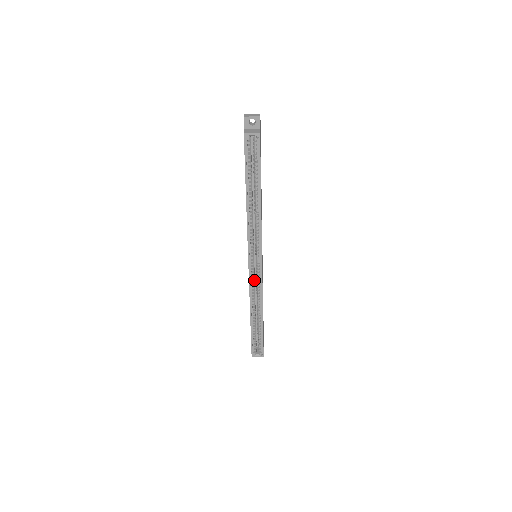
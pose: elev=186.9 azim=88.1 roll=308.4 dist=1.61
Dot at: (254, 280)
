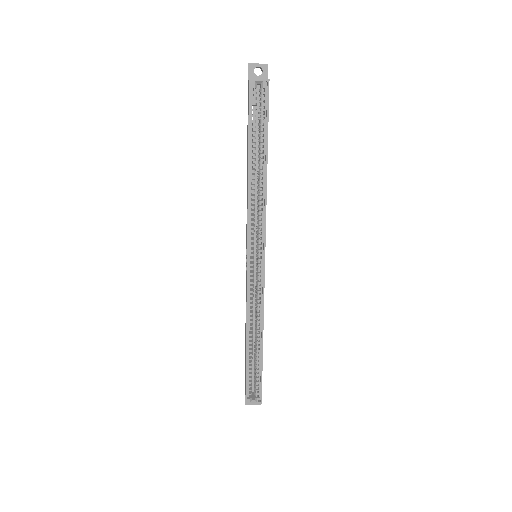
Dot at: (253, 289)
